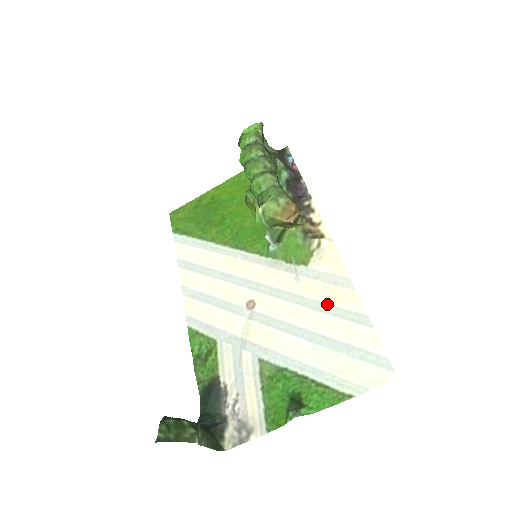
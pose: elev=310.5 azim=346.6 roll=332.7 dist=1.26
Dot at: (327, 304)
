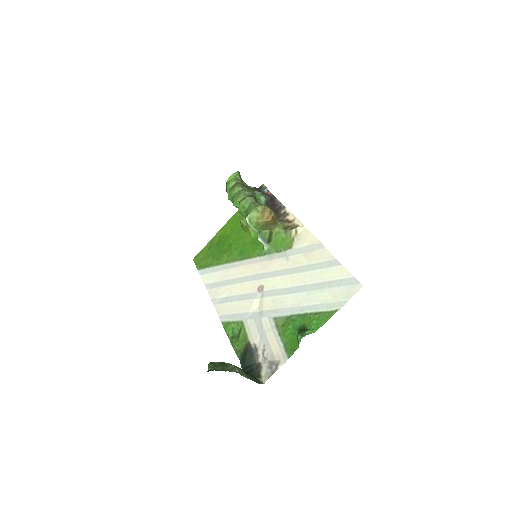
Dot at: (310, 265)
